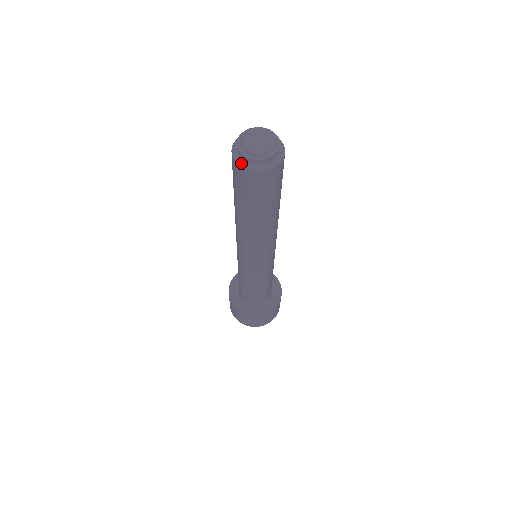
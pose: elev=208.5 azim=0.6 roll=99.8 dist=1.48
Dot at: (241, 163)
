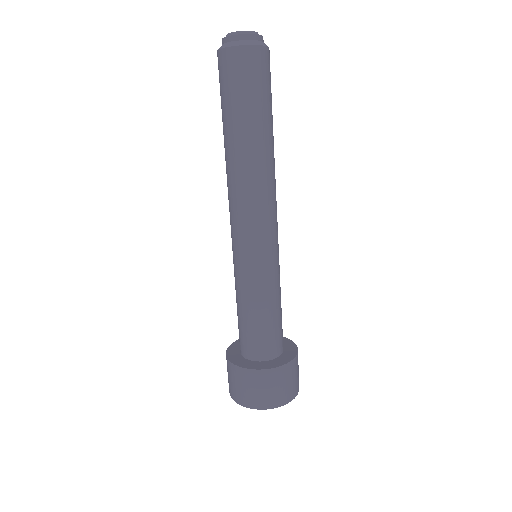
Dot at: occluded
